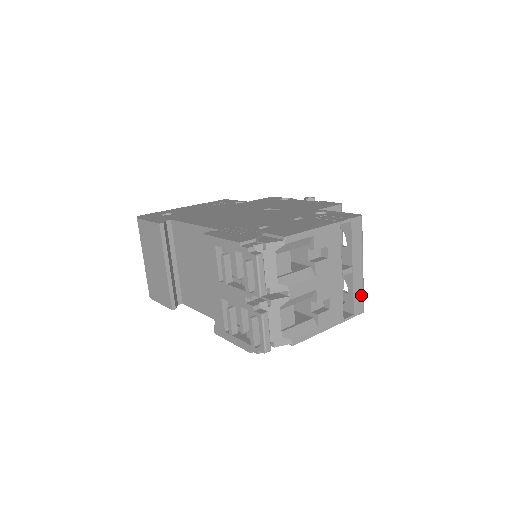
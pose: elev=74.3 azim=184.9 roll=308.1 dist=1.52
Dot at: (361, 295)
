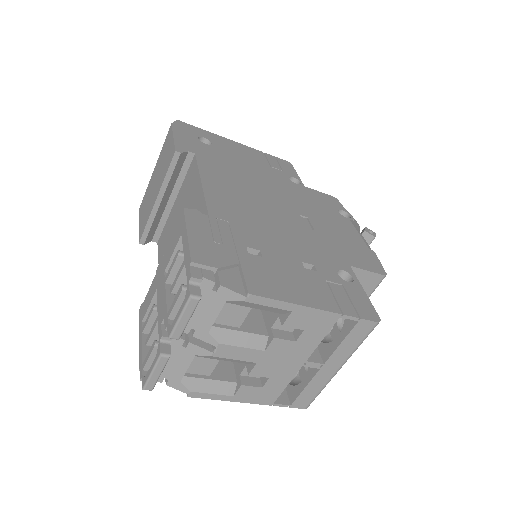
Dot at: (315, 393)
